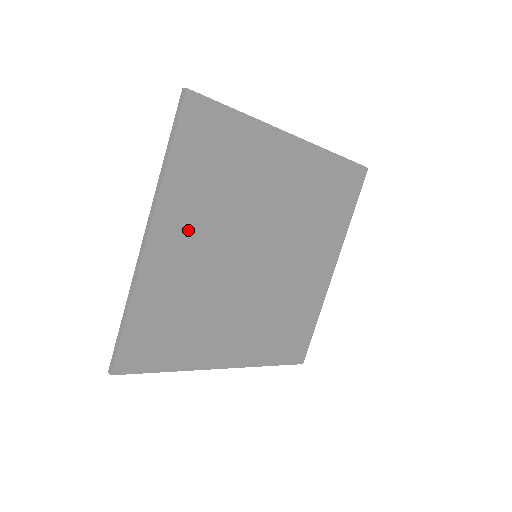
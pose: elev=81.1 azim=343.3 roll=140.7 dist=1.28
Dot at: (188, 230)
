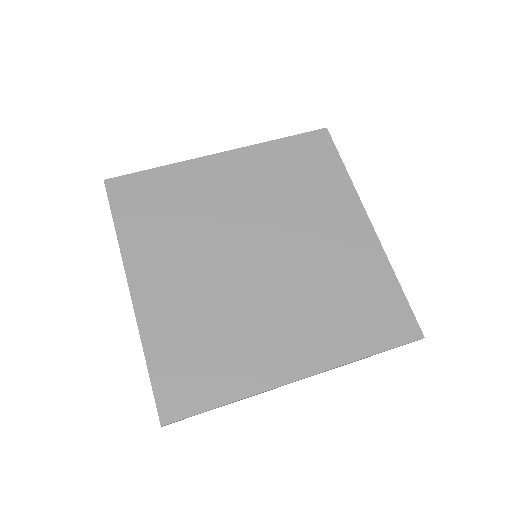
Dot at: (164, 267)
